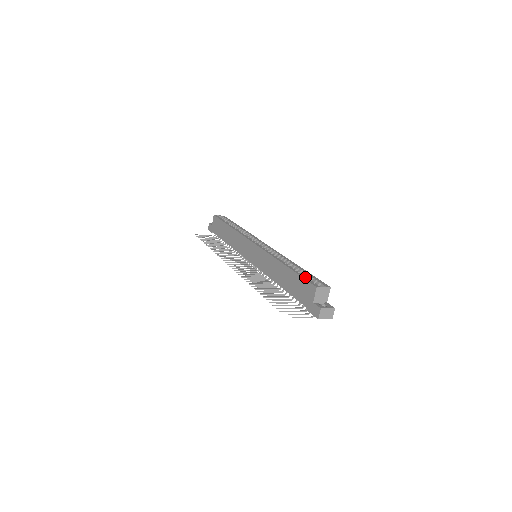
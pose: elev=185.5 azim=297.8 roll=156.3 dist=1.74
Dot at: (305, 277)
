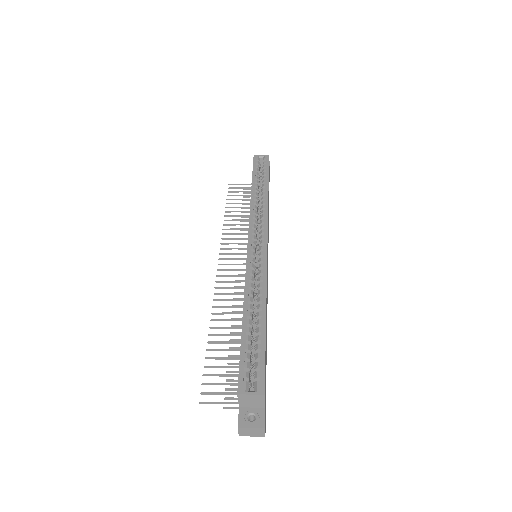
Dot at: (244, 358)
